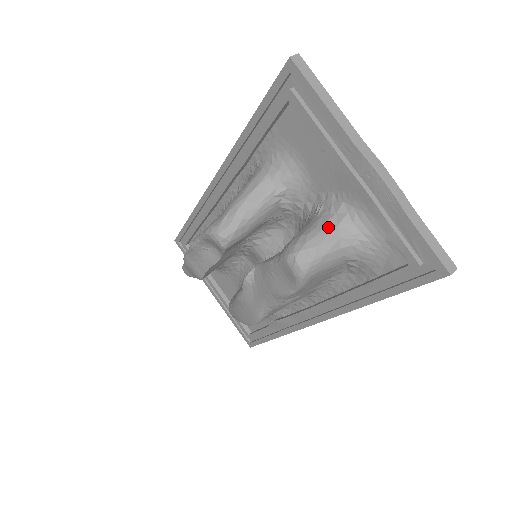
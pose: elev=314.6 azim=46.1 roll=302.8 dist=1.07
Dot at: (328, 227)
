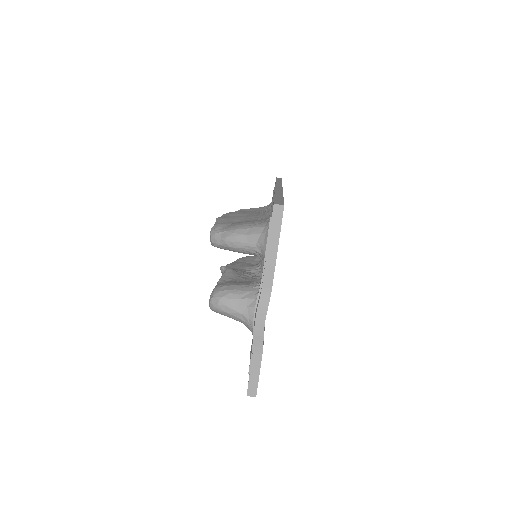
Dot at: (242, 302)
